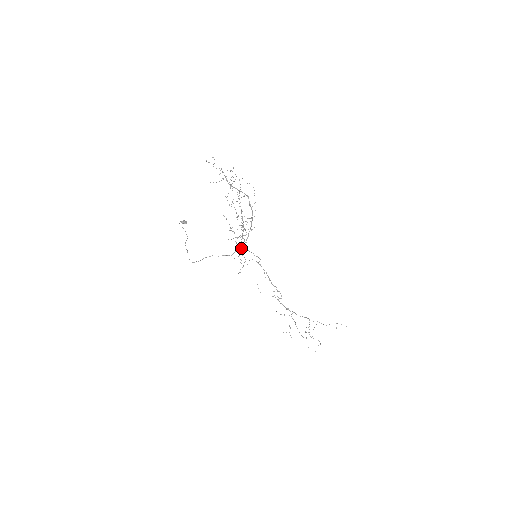
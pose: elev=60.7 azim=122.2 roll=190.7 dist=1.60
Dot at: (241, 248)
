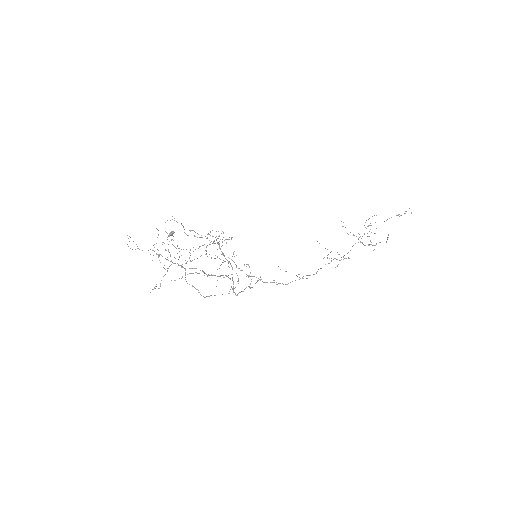
Dot at: (232, 288)
